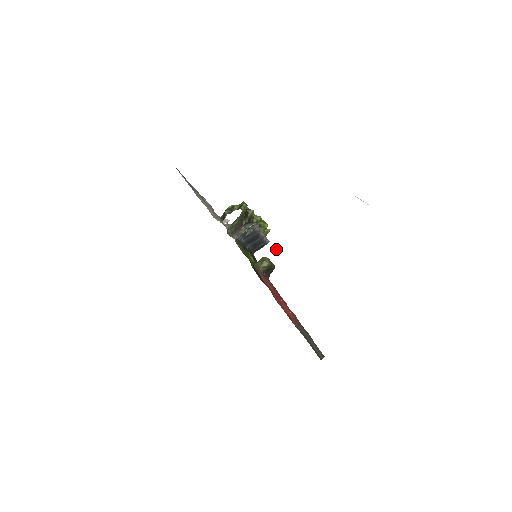
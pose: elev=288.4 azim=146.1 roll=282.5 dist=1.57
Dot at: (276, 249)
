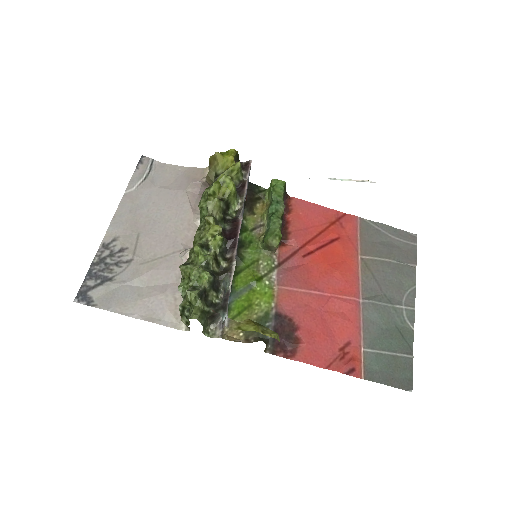
Dot at: occluded
